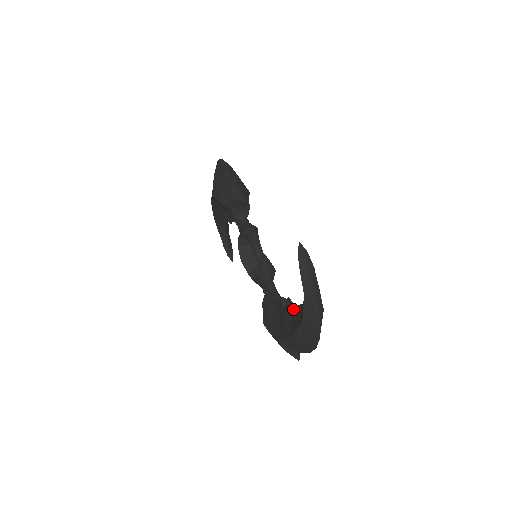
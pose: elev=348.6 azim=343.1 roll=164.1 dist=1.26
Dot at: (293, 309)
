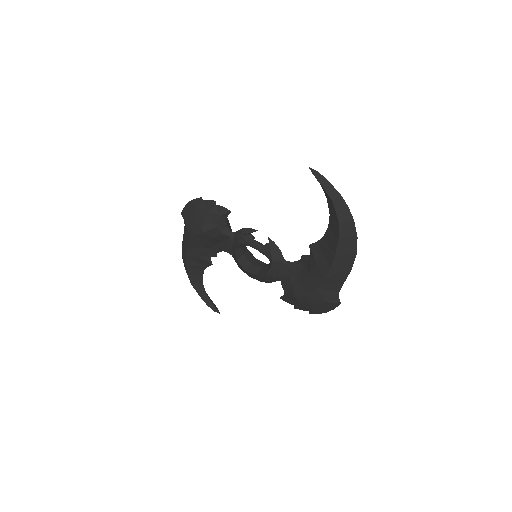
Dot at: (320, 244)
